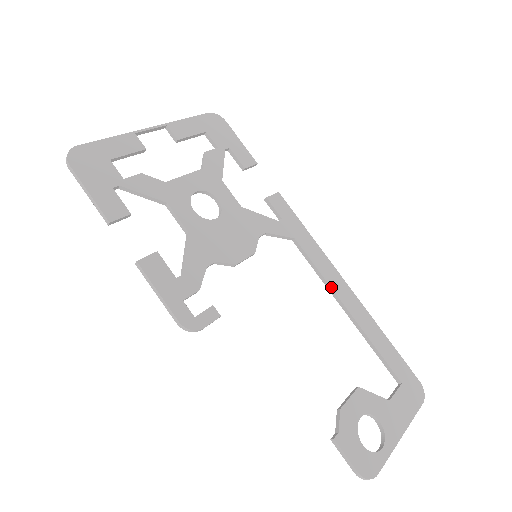
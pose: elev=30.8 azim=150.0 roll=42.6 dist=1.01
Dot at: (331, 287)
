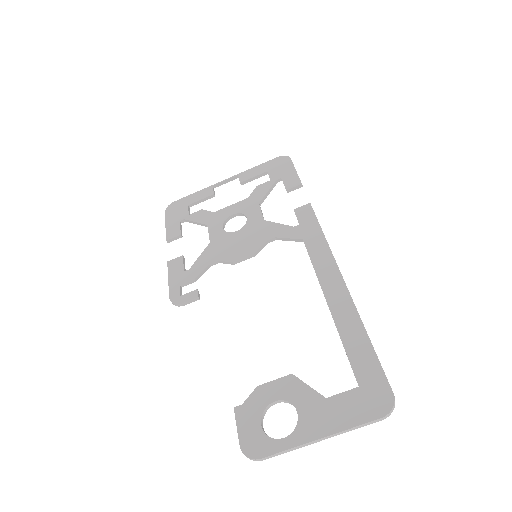
Dot at: (319, 281)
